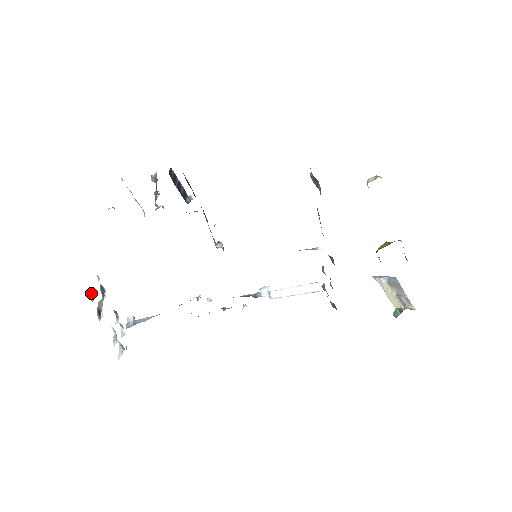
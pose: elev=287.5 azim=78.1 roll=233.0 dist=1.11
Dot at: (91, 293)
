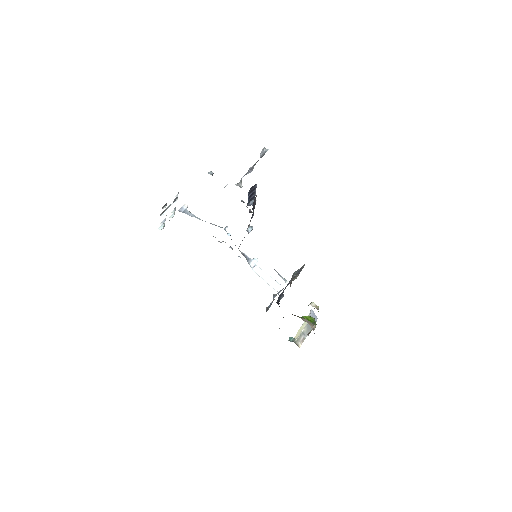
Dot at: (166, 204)
